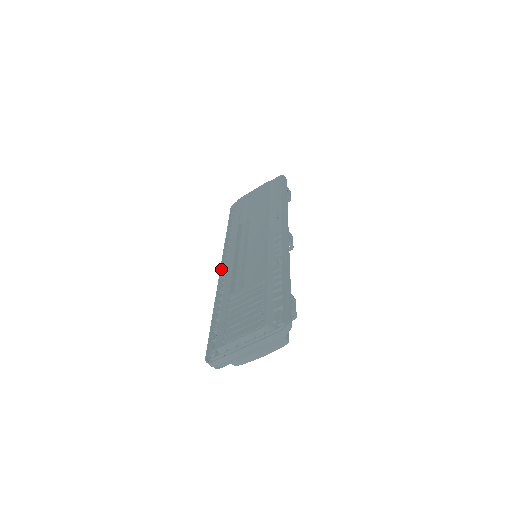
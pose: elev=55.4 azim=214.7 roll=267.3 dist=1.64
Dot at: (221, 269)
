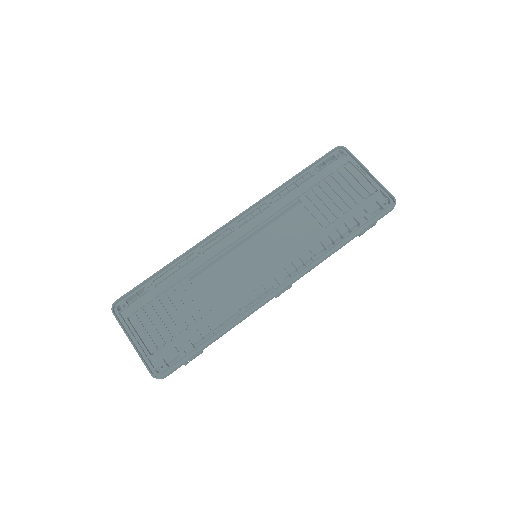
Dot at: (227, 224)
